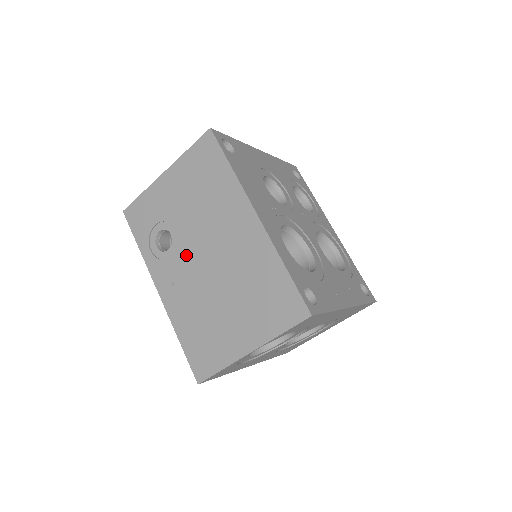
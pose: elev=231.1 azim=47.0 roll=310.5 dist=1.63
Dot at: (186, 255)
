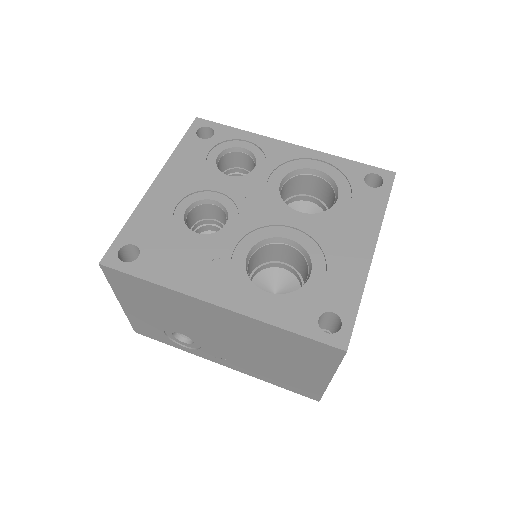
Dot at: (209, 343)
